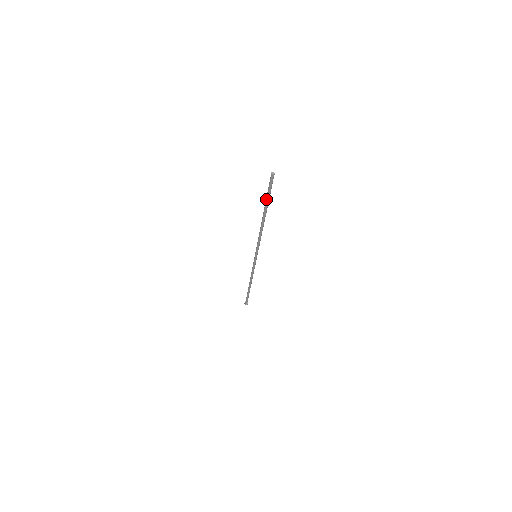
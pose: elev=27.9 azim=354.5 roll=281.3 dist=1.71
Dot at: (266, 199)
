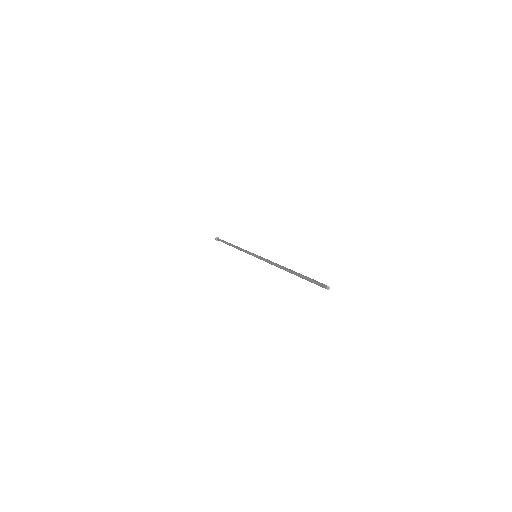
Dot at: (304, 278)
